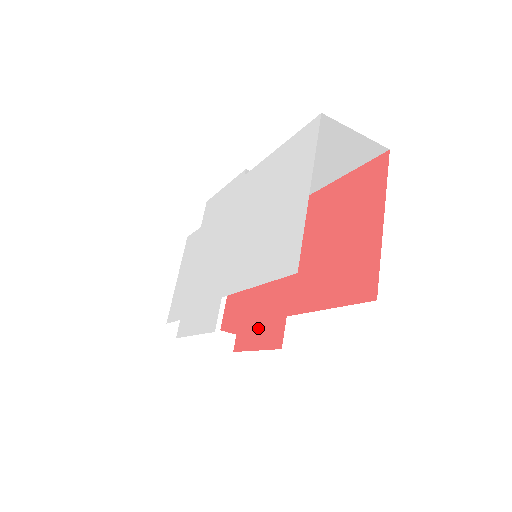
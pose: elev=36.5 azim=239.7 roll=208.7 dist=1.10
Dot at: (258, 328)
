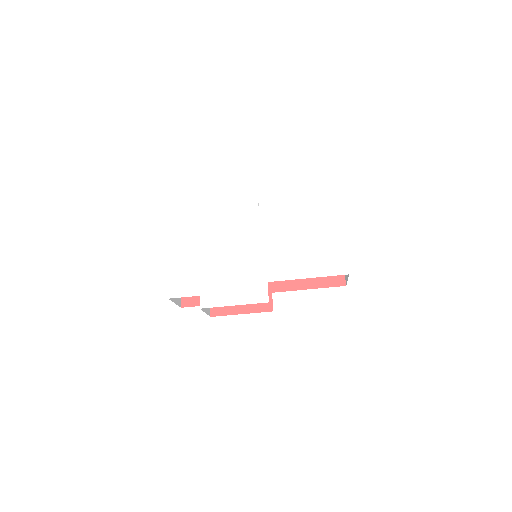
Dot at: occluded
